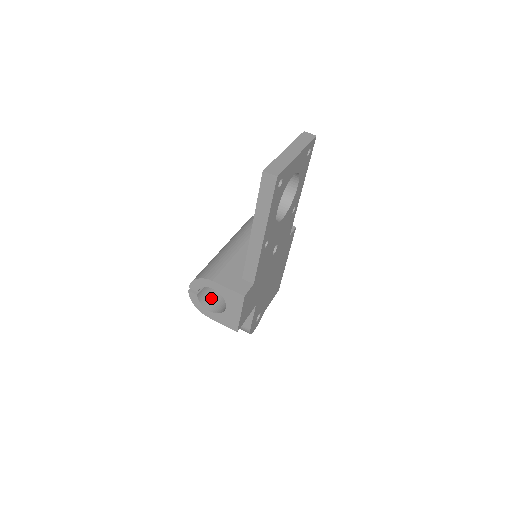
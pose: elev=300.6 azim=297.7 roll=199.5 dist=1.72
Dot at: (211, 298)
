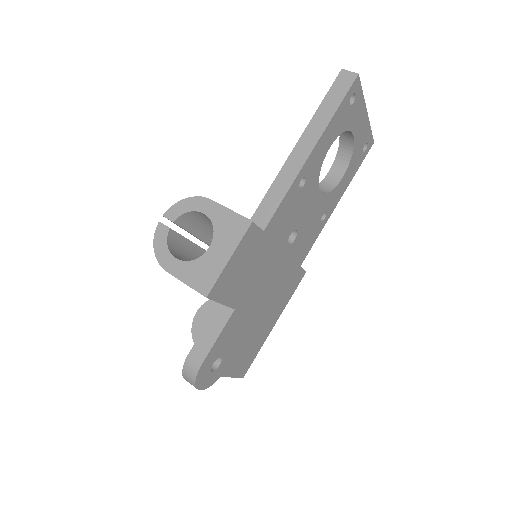
Dot at: (181, 257)
